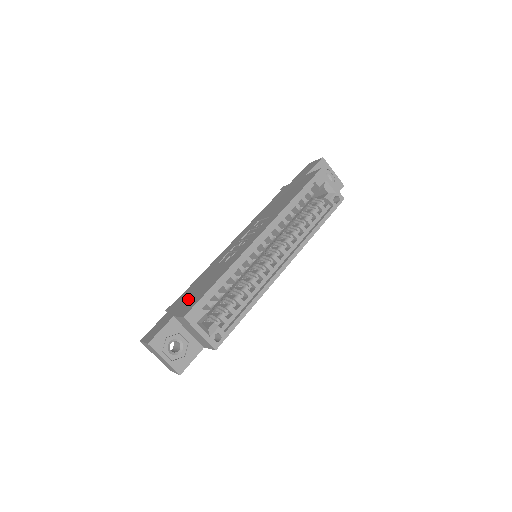
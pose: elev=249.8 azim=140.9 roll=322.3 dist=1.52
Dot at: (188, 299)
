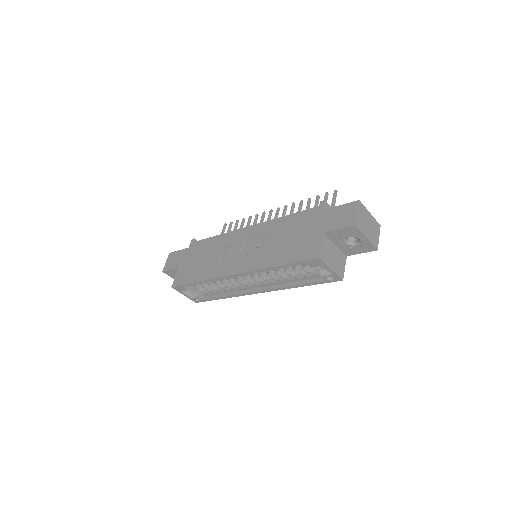
Dot at: (190, 263)
